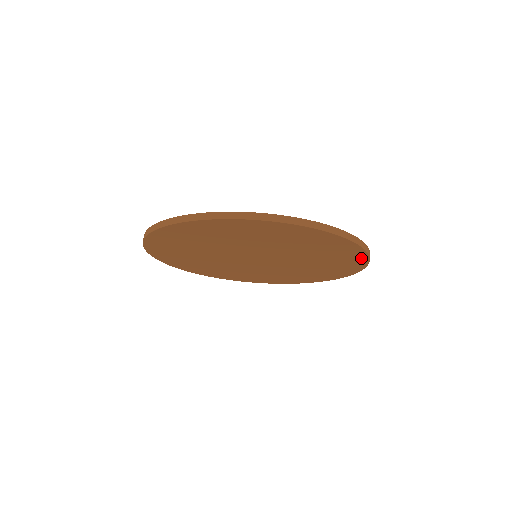
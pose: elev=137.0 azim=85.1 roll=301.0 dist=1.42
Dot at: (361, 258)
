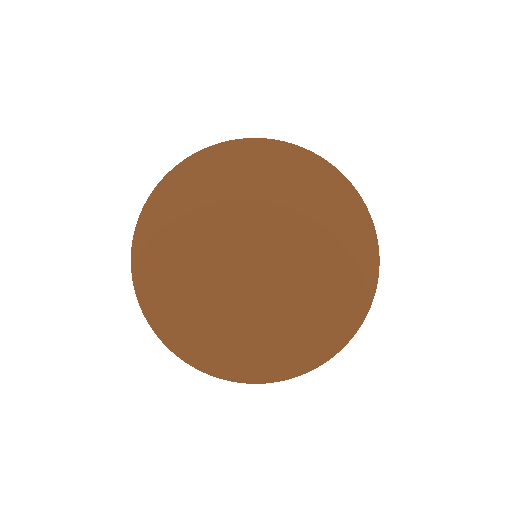
Dot at: (365, 291)
